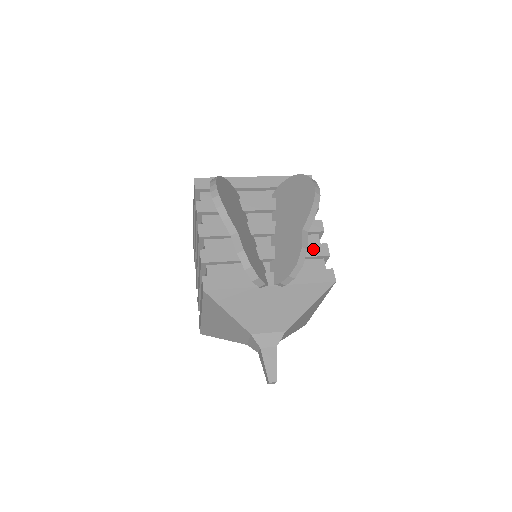
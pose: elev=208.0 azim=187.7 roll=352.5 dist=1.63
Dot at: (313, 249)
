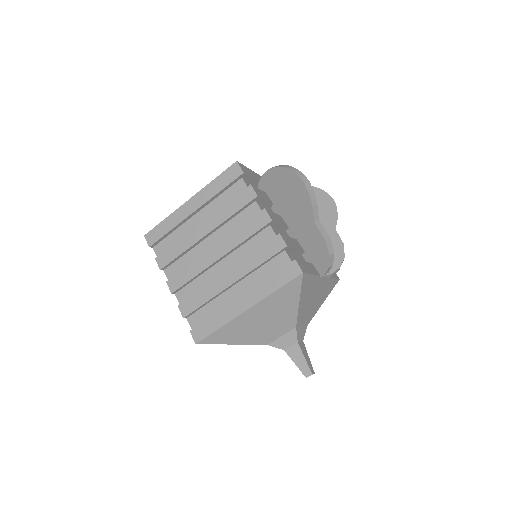
Dot at: occluded
